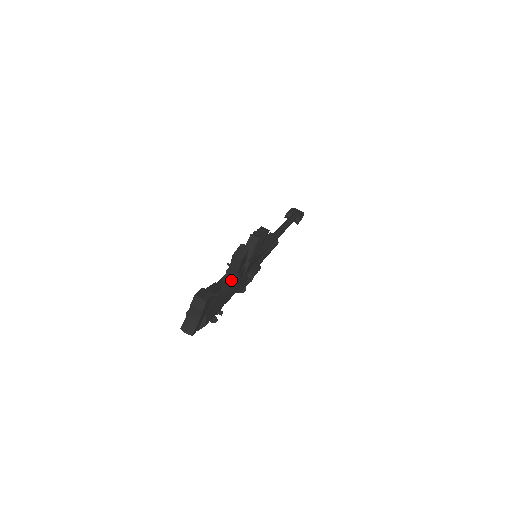
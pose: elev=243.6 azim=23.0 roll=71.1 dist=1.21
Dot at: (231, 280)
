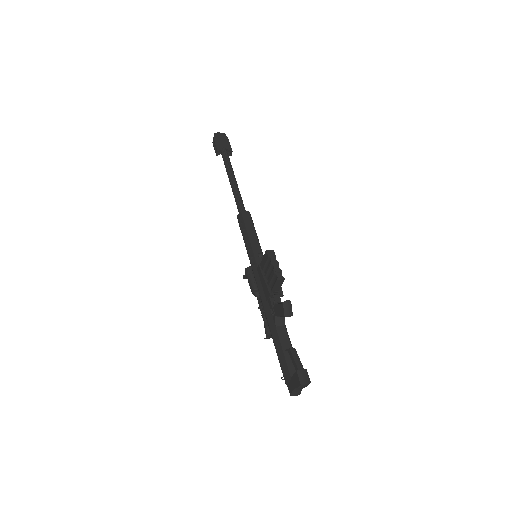
Dot at: (282, 322)
